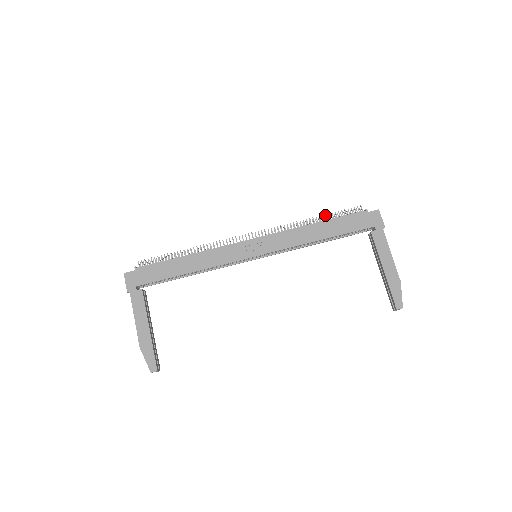
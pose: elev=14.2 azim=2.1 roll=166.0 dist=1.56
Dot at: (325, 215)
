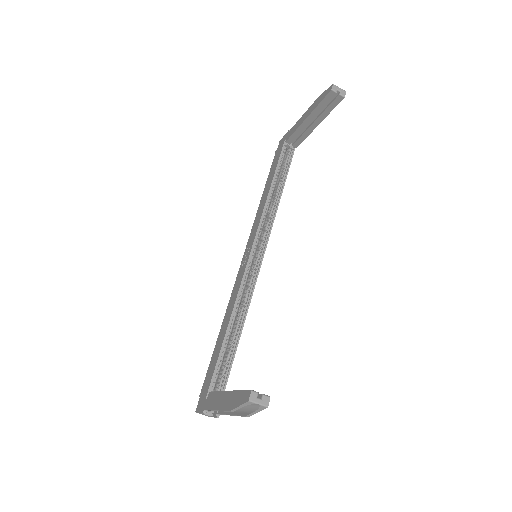
Dot at: occluded
